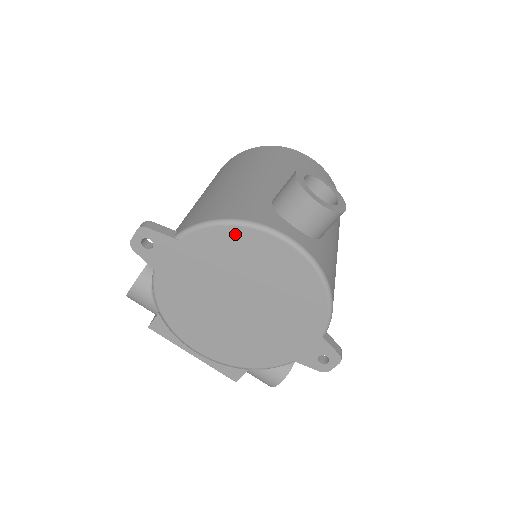
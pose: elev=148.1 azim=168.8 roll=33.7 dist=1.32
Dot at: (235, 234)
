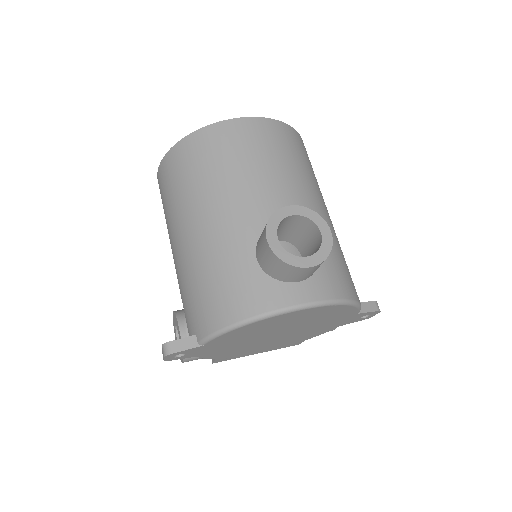
Dot at: (251, 326)
